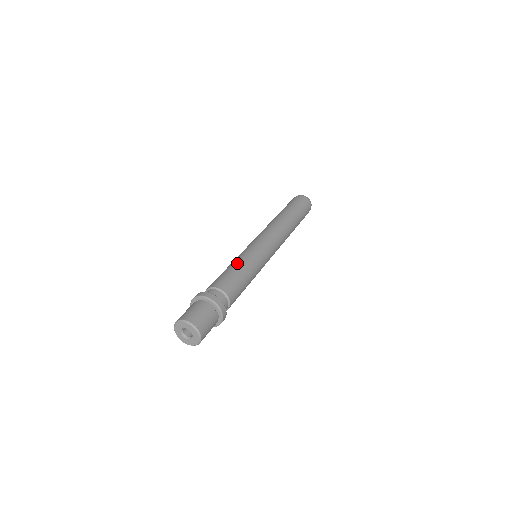
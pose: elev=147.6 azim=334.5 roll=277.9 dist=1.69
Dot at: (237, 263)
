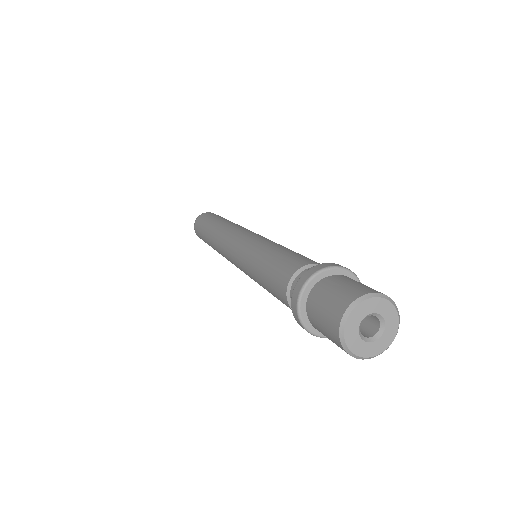
Dot at: (262, 255)
